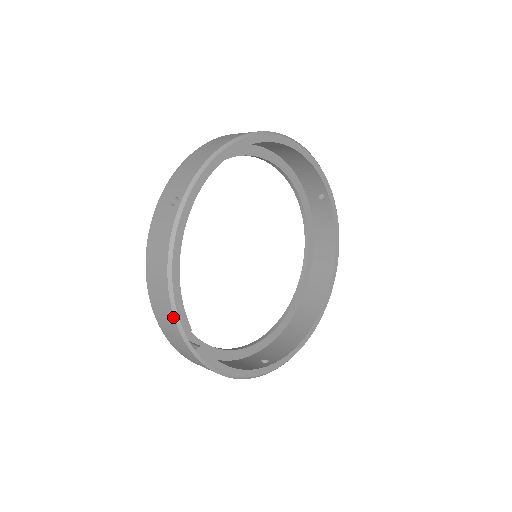
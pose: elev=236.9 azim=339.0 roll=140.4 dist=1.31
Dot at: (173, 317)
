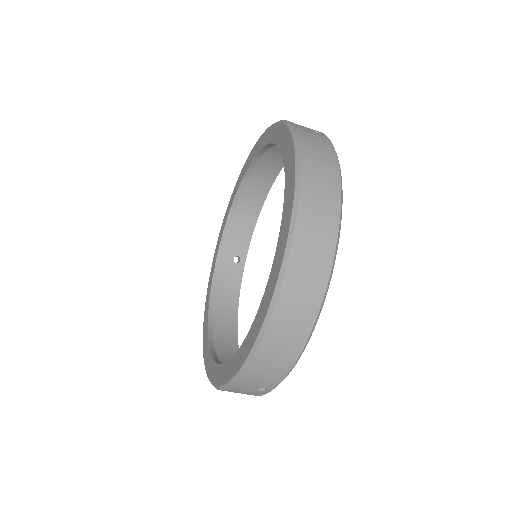
Dot at: (339, 216)
